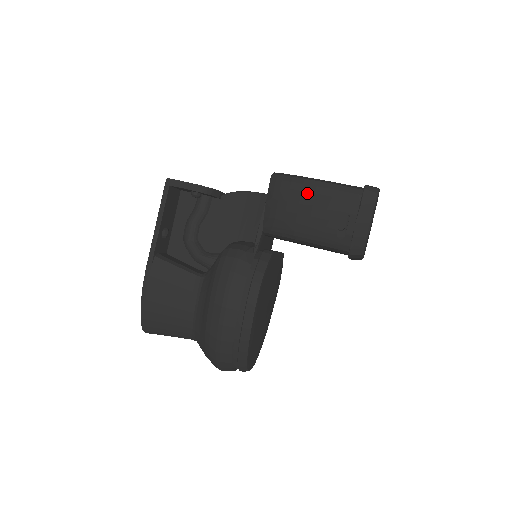
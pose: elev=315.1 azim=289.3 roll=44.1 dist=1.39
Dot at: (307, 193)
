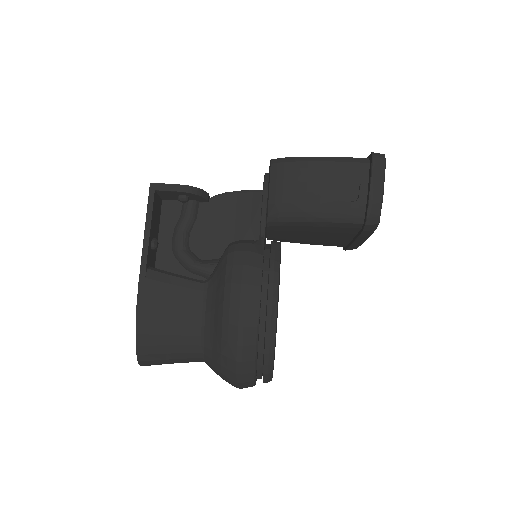
Dot at: (314, 169)
